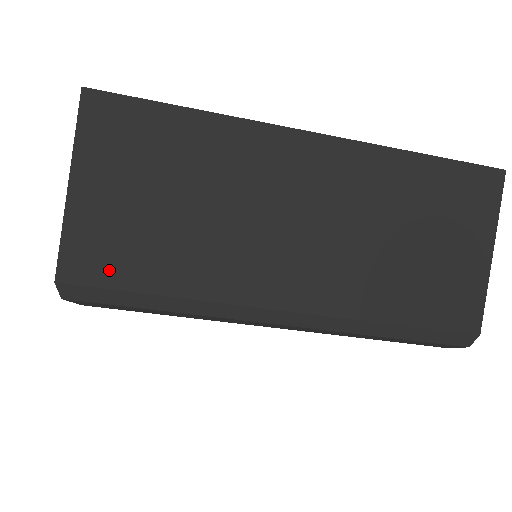
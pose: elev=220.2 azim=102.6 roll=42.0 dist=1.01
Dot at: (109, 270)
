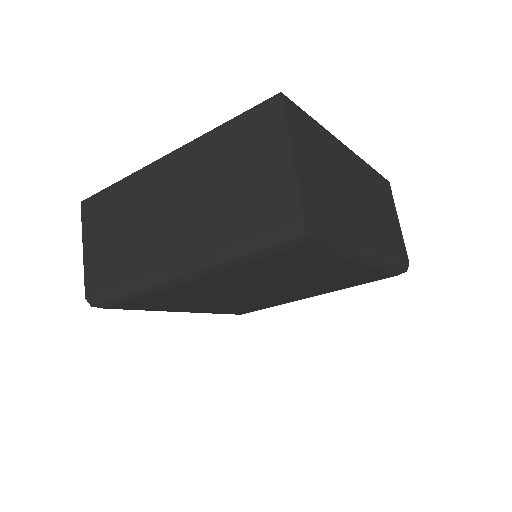
Dot at: (101, 282)
